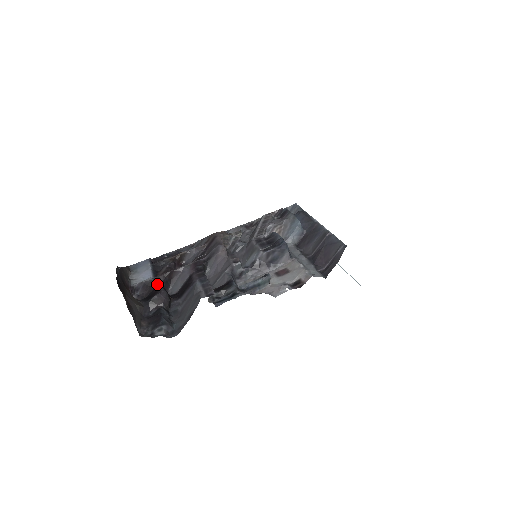
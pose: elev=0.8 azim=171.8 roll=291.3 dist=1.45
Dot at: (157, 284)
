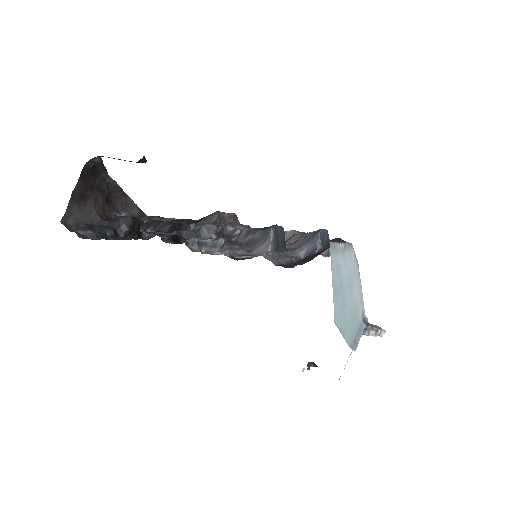
Dot at: (137, 219)
